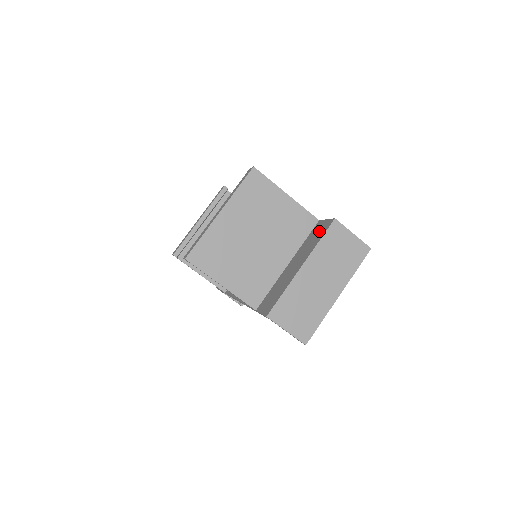
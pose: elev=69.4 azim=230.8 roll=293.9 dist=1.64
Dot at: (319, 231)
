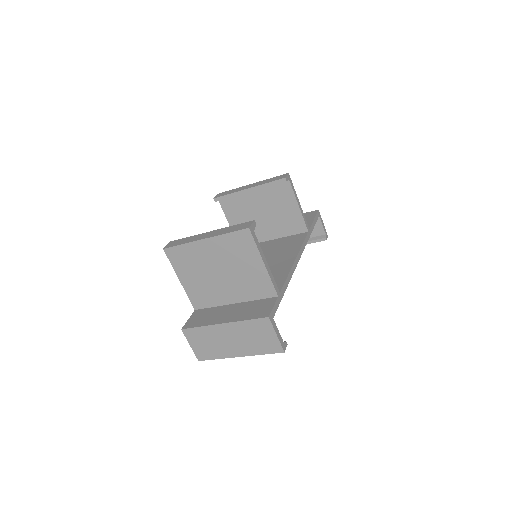
Dot at: (260, 309)
